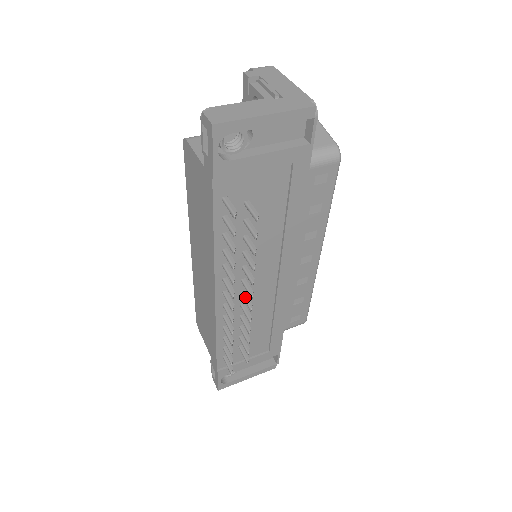
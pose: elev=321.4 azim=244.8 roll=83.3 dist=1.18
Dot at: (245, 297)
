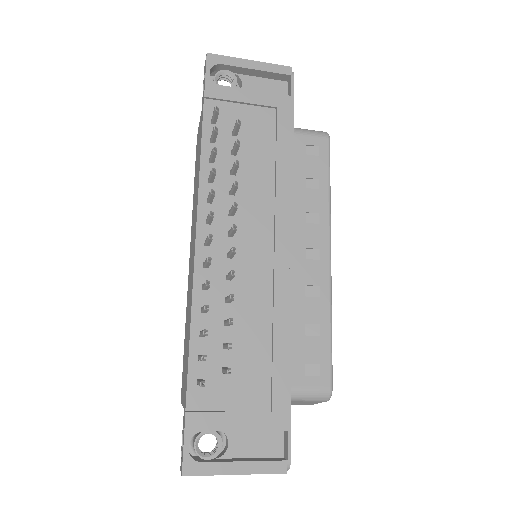
Dot at: occluded
